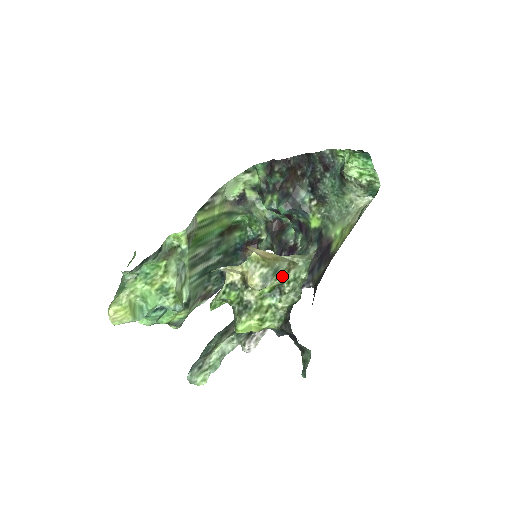
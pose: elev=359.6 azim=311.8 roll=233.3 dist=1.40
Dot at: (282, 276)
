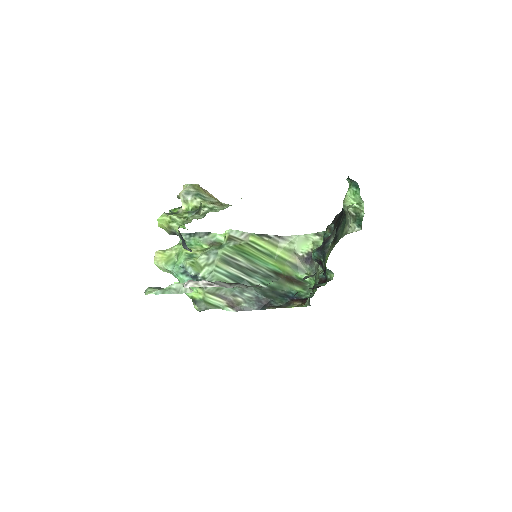
Dot at: (202, 200)
